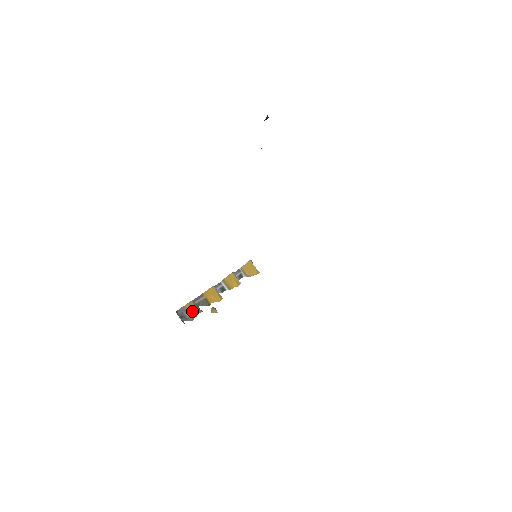
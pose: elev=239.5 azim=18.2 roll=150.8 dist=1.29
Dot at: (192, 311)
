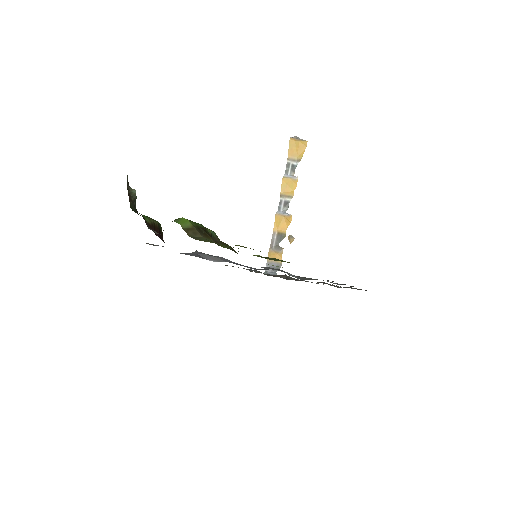
Dot at: (276, 258)
